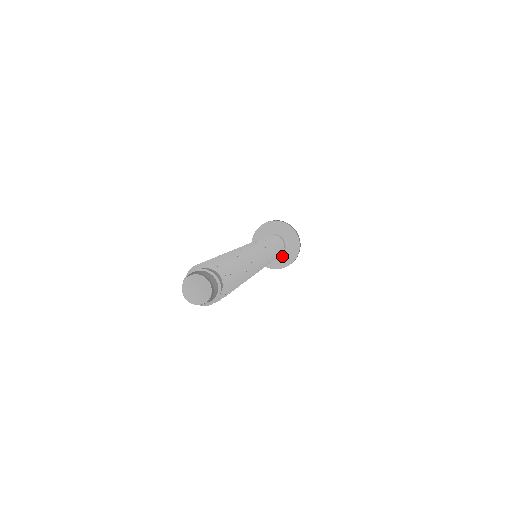
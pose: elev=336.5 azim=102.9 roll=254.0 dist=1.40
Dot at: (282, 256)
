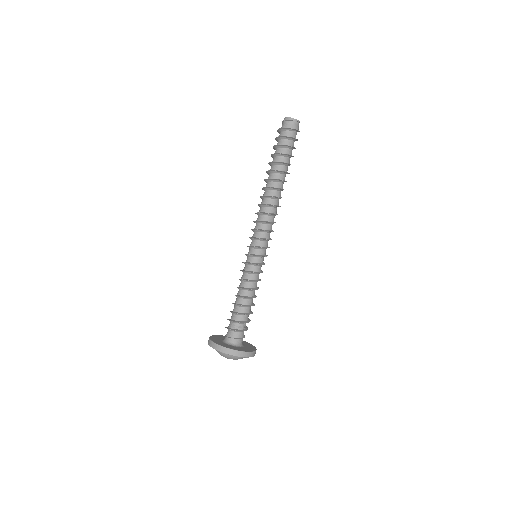
Dot at: (243, 347)
